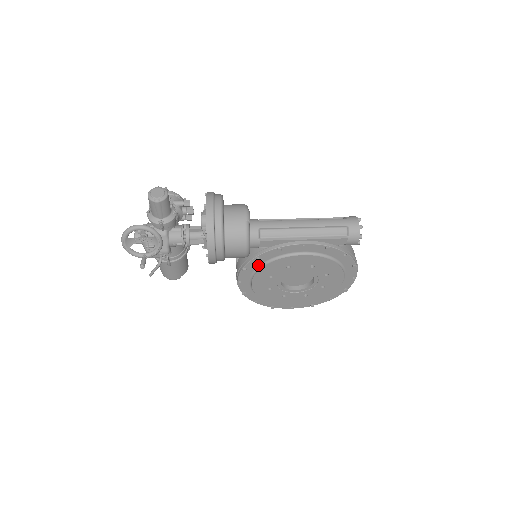
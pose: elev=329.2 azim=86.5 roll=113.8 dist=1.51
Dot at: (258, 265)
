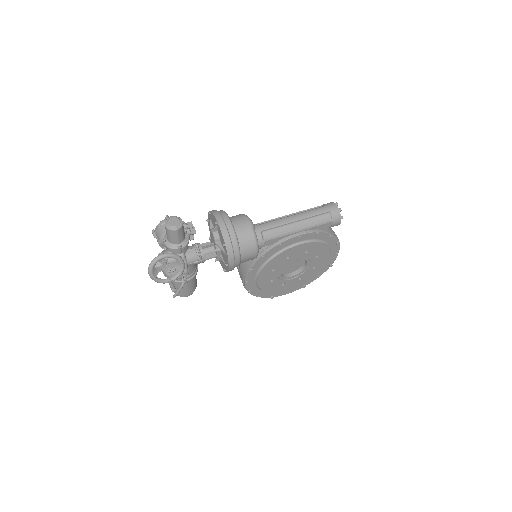
Dot at: (262, 263)
